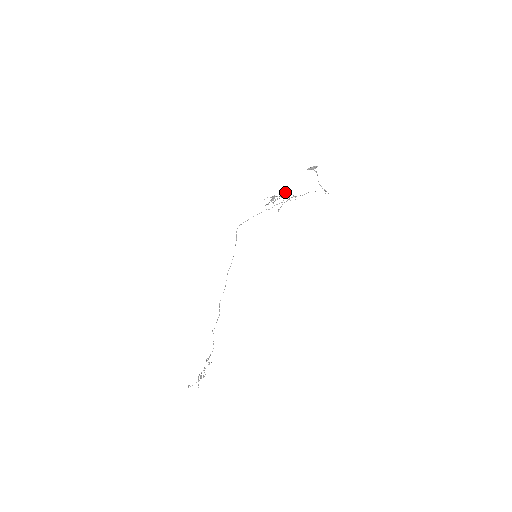
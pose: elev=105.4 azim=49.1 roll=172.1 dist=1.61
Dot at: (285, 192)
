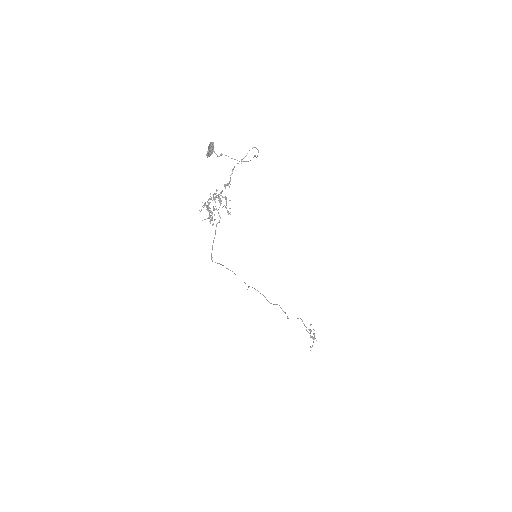
Dot at: (213, 196)
